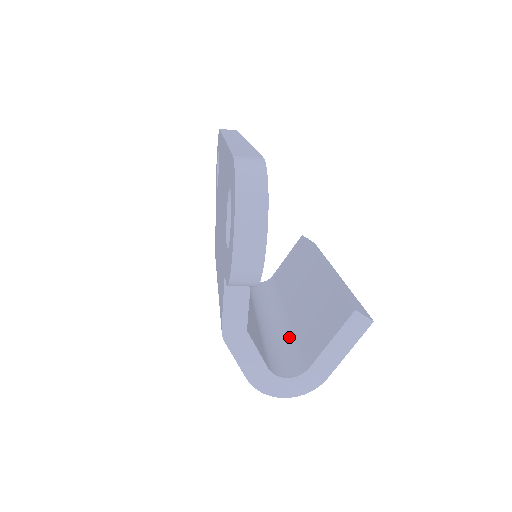
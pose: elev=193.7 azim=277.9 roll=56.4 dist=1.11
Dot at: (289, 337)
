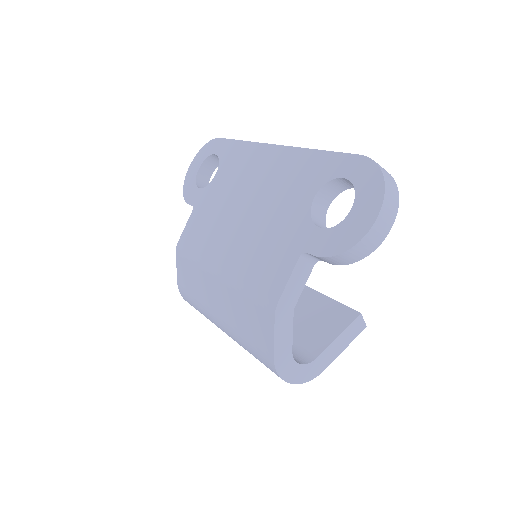
Dot at: occluded
